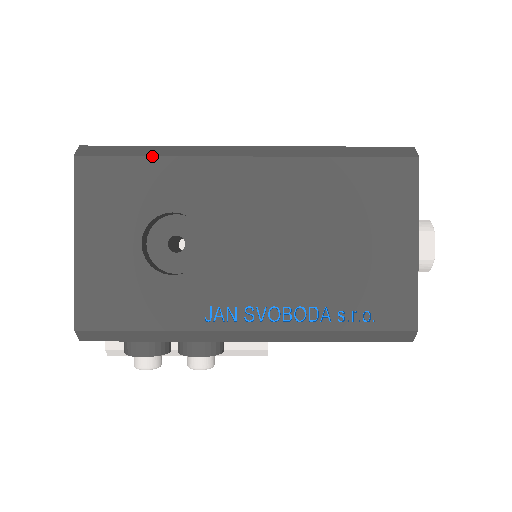
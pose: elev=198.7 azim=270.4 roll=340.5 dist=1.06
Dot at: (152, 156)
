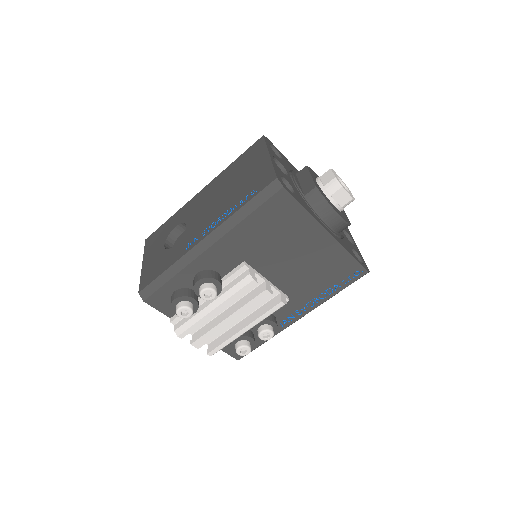
Dot at: (169, 218)
